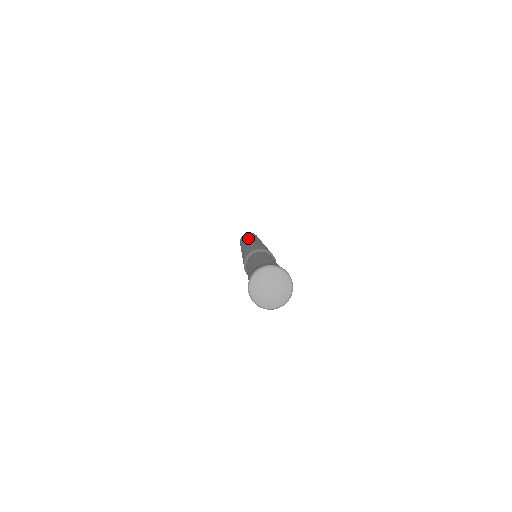
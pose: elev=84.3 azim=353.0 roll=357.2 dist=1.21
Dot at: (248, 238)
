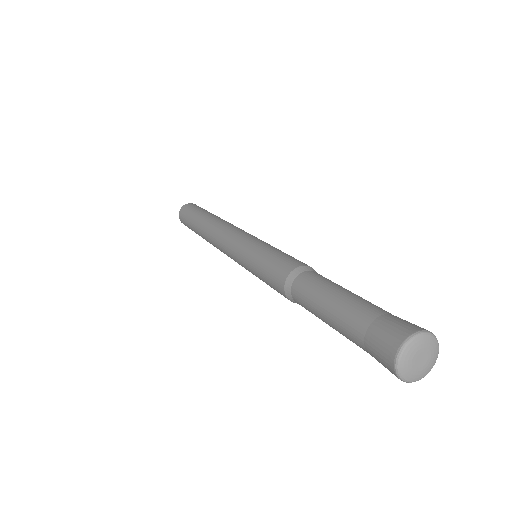
Dot at: (210, 233)
